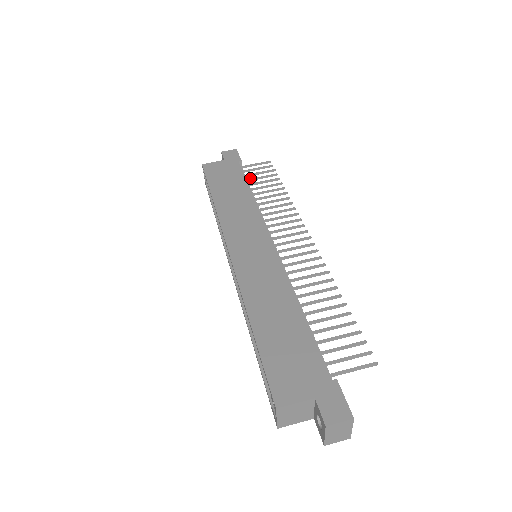
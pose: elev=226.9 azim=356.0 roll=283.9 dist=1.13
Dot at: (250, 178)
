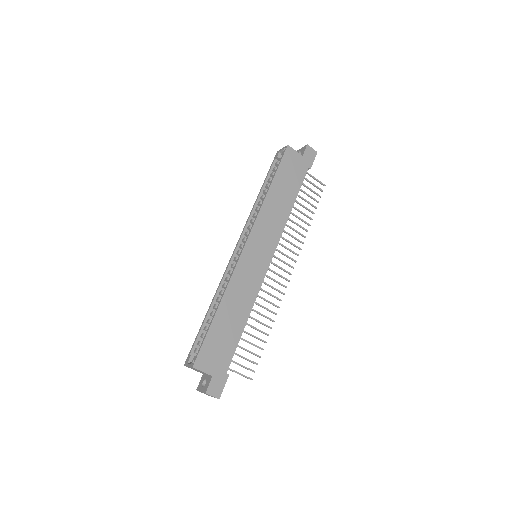
Dot at: occluded
